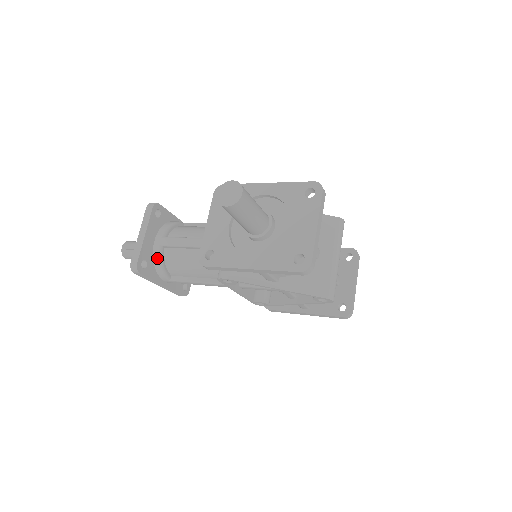
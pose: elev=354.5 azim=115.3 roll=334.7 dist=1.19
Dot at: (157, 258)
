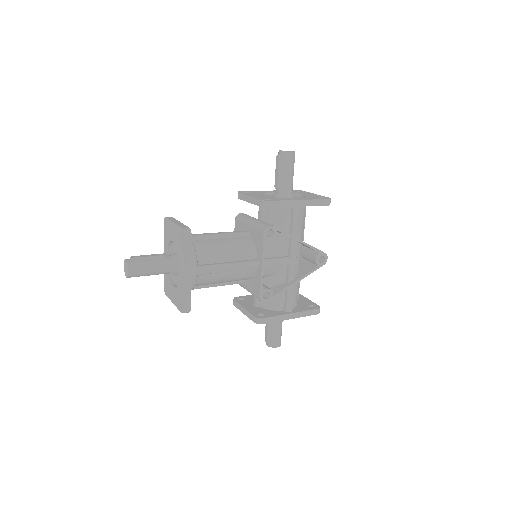
Dot at: occluded
